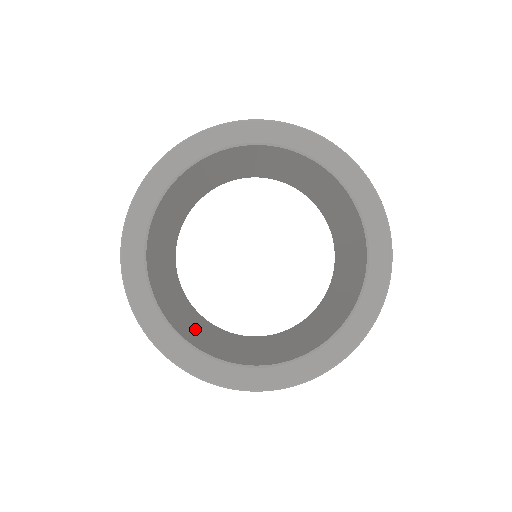
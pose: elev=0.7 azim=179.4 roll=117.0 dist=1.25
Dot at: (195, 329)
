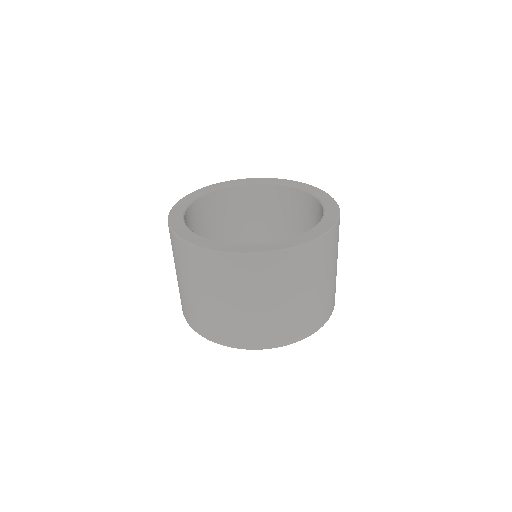
Dot at: occluded
